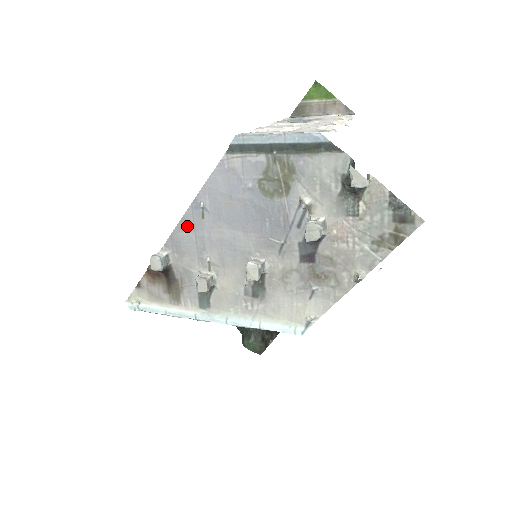
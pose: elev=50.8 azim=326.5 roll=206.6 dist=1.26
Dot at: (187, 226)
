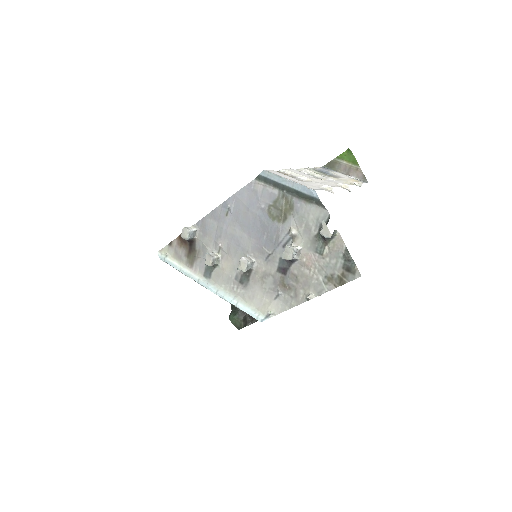
Dot at: (215, 217)
